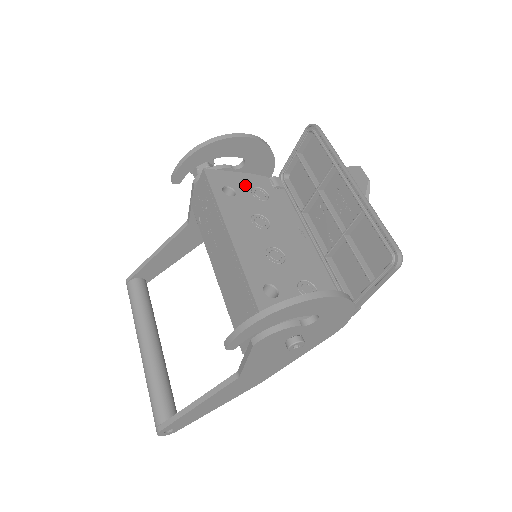
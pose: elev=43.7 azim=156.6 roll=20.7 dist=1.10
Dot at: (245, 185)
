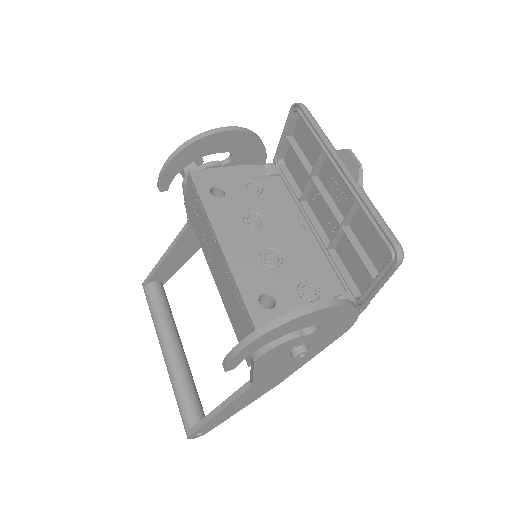
Dot at: (235, 180)
